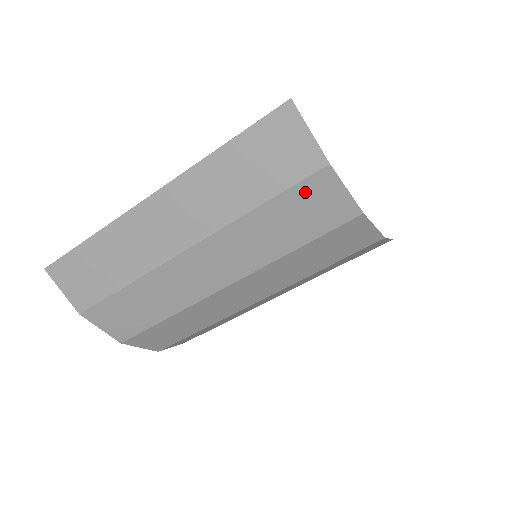
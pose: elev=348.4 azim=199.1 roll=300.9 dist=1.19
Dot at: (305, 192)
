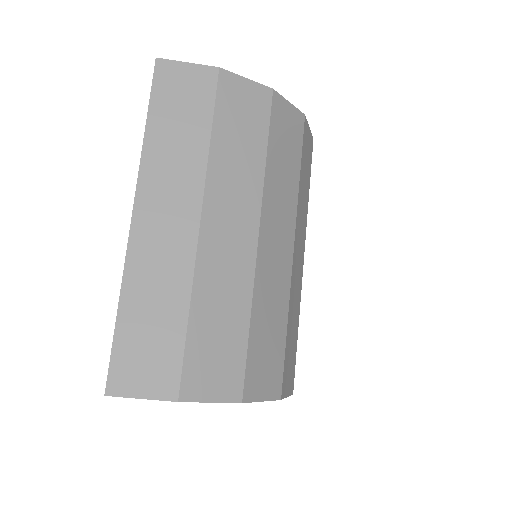
Dot at: (226, 101)
